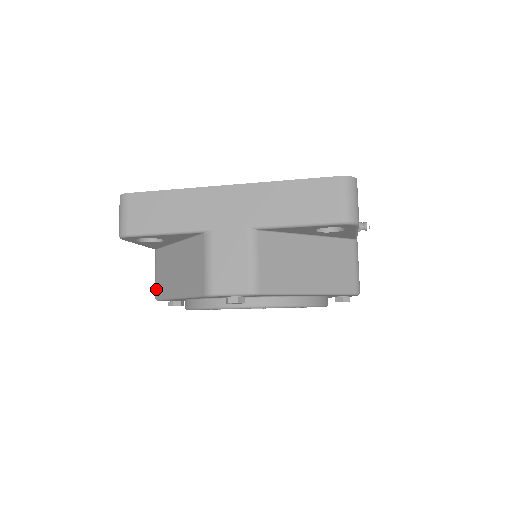
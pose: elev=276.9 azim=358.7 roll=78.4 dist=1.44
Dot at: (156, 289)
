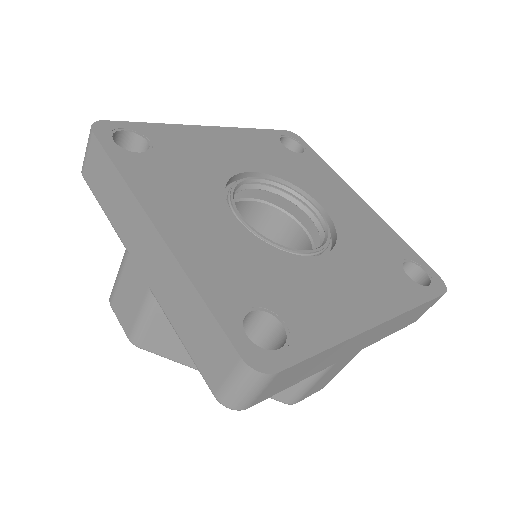
Dot at: (144, 340)
